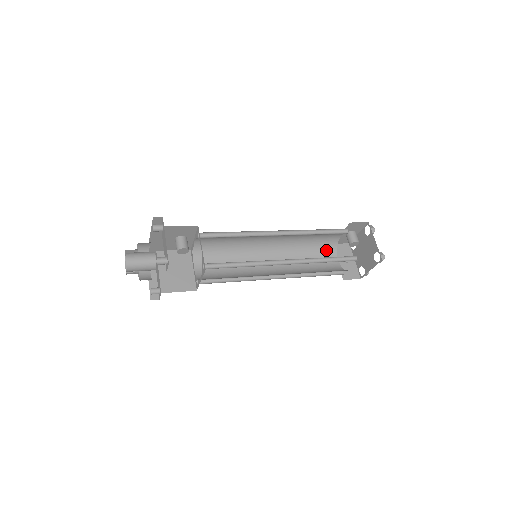
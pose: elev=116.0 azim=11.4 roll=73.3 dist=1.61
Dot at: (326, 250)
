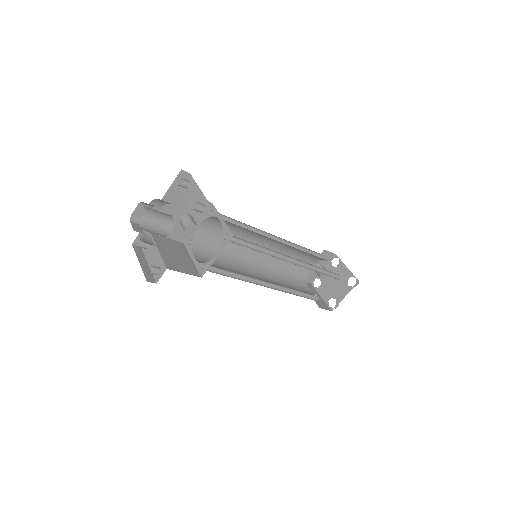
Dot at: (299, 279)
